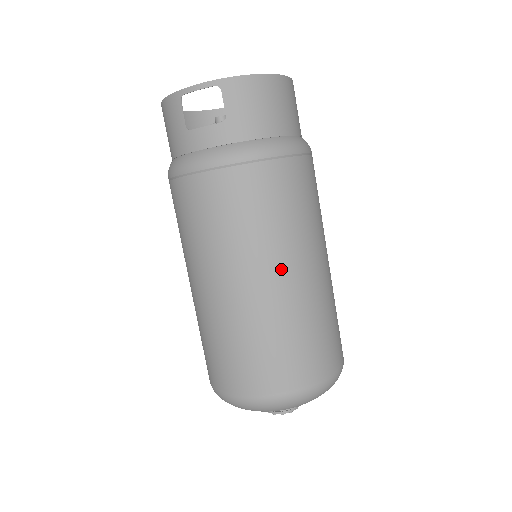
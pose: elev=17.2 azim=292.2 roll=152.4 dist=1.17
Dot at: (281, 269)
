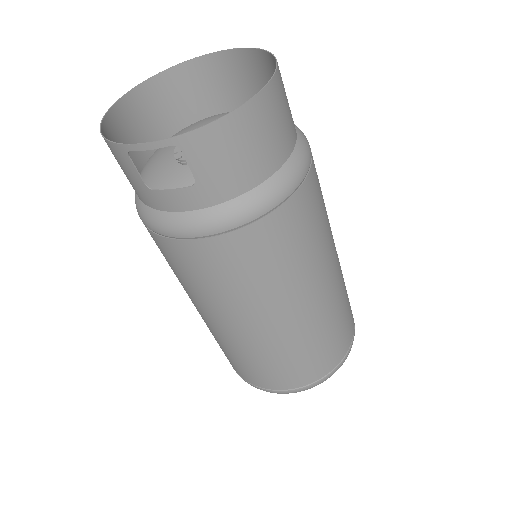
Dot at: (287, 310)
